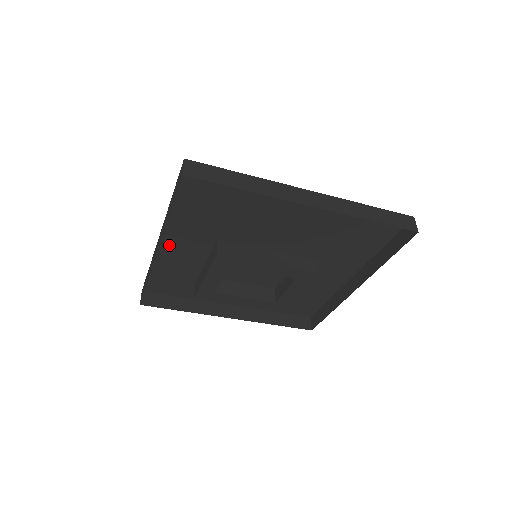
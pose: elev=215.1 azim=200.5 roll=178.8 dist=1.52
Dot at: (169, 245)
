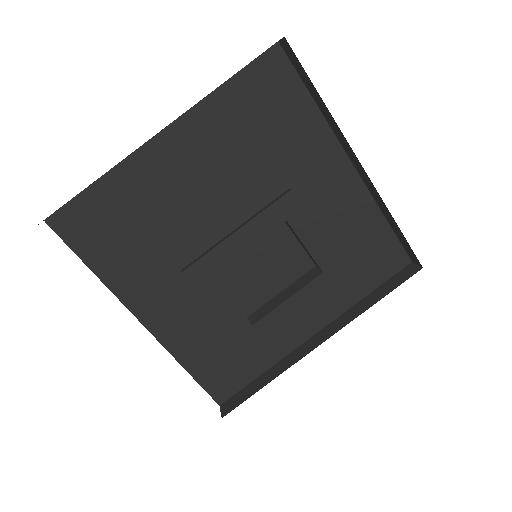
Dot at: (159, 322)
